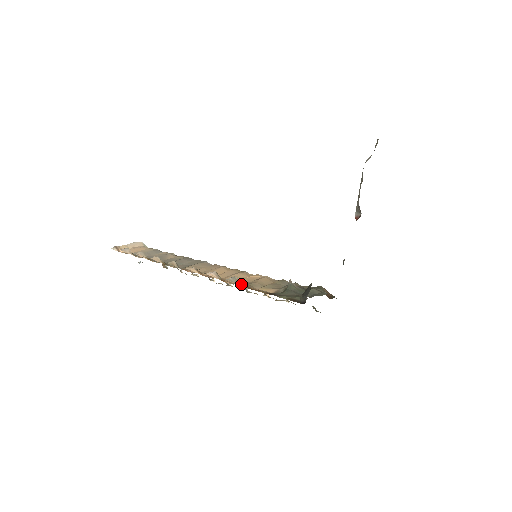
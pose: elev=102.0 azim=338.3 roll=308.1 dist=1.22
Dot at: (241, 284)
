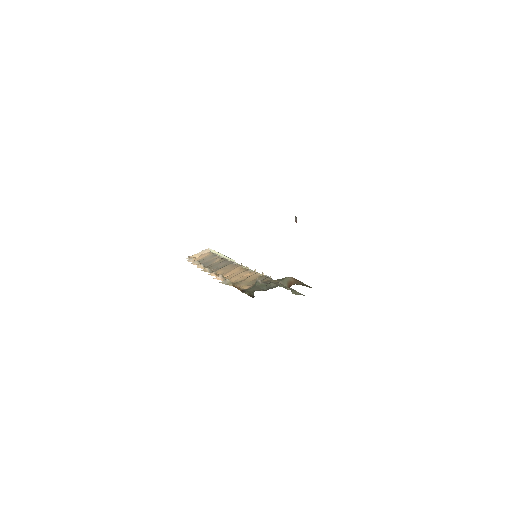
Dot at: (231, 284)
